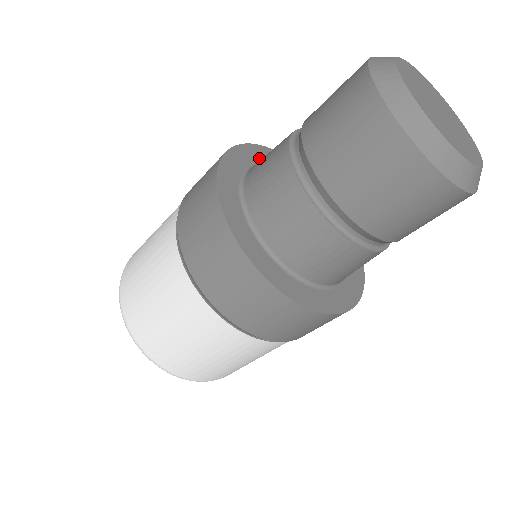
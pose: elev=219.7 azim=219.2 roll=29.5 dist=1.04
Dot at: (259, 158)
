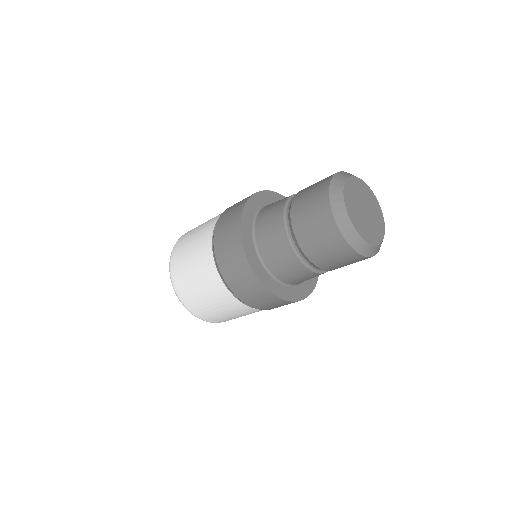
Dot at: occluded
